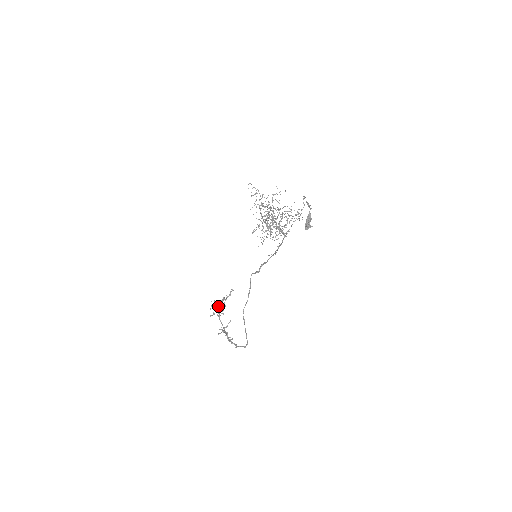
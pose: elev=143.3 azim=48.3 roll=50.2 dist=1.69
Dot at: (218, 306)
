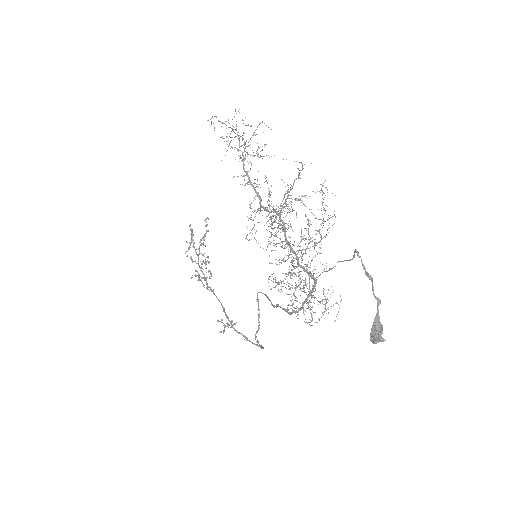
Dot at: (198, 261)
